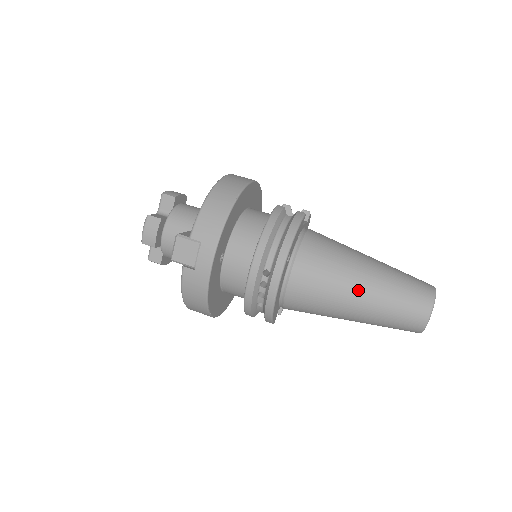
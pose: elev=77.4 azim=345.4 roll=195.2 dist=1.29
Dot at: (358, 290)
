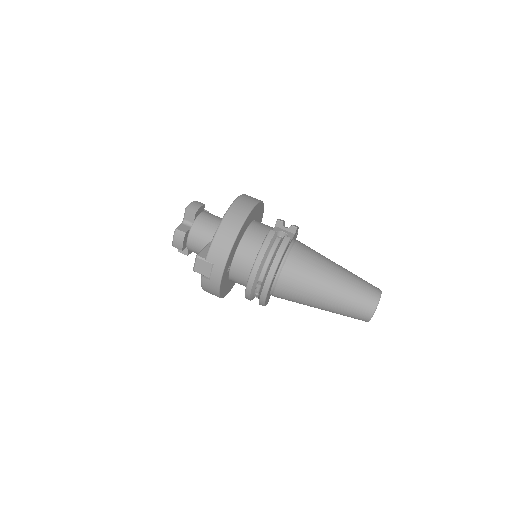
Dot at: (324, 296)
